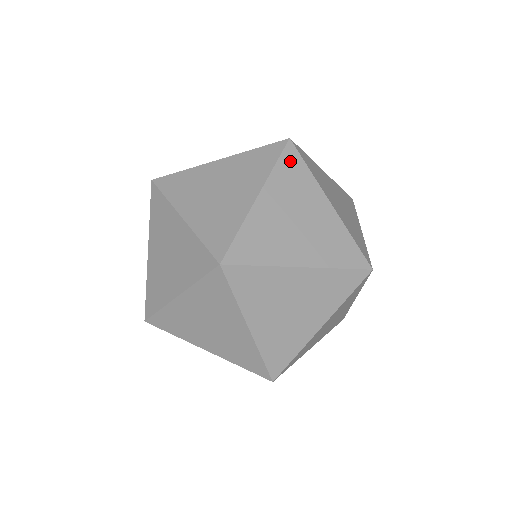
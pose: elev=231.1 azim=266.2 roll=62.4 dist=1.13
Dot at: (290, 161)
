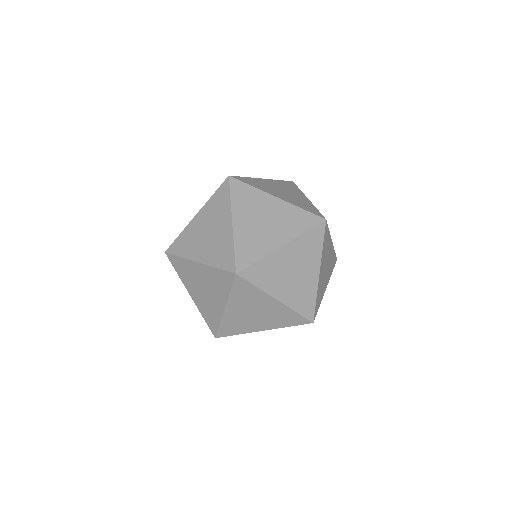
Dot at: (222, 192)
